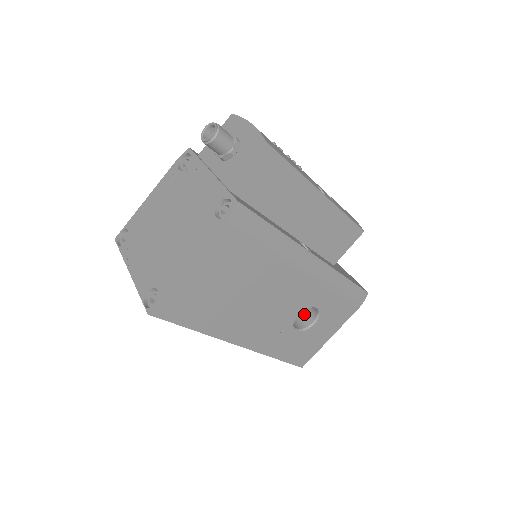
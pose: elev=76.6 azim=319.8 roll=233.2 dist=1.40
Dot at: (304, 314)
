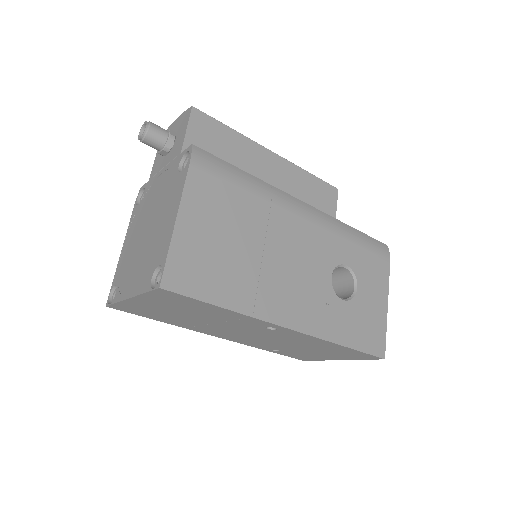
Dot at: (341, 292)
